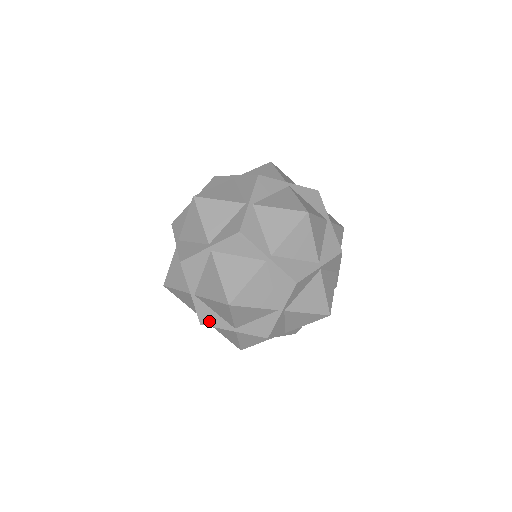
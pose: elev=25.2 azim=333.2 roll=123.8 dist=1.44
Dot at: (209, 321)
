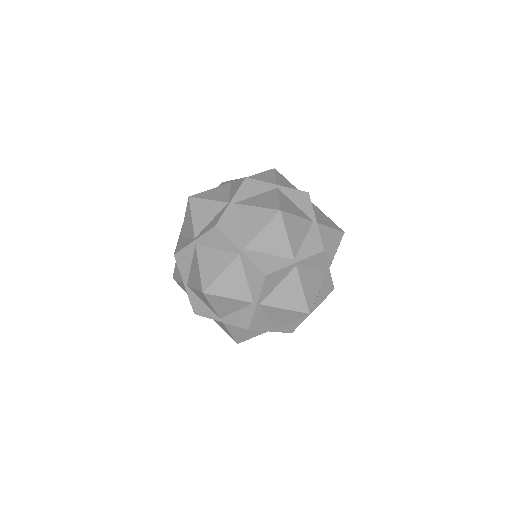
Dot at: (226, 229)
